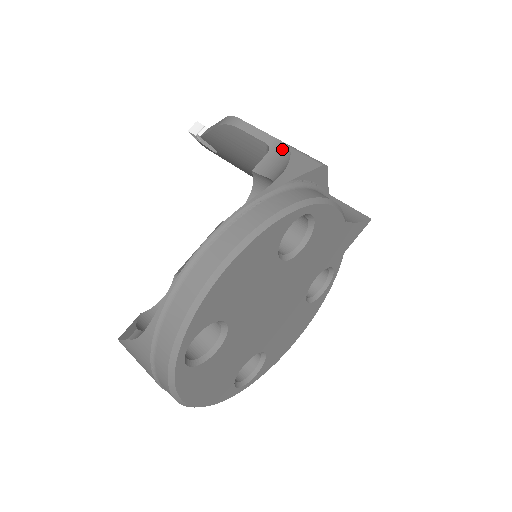
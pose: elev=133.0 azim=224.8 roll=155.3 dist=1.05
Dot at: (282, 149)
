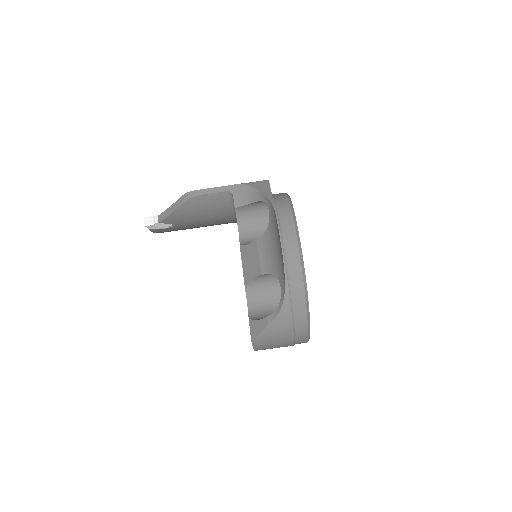
Dot at: (240, 187)
